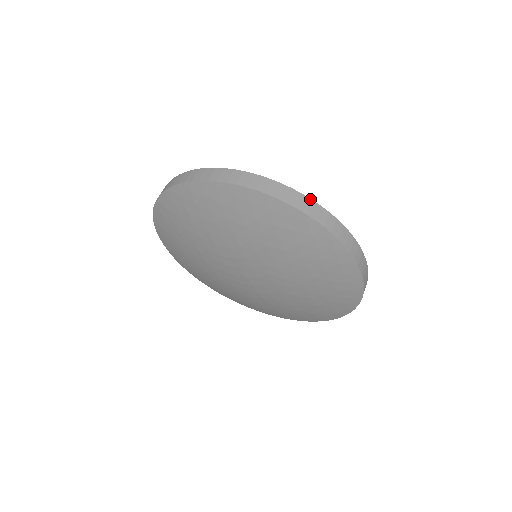
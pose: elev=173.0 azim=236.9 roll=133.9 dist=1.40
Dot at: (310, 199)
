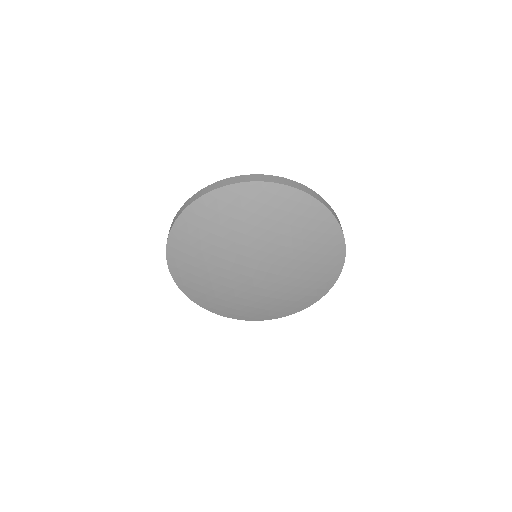
Dot at: (221, 181)
